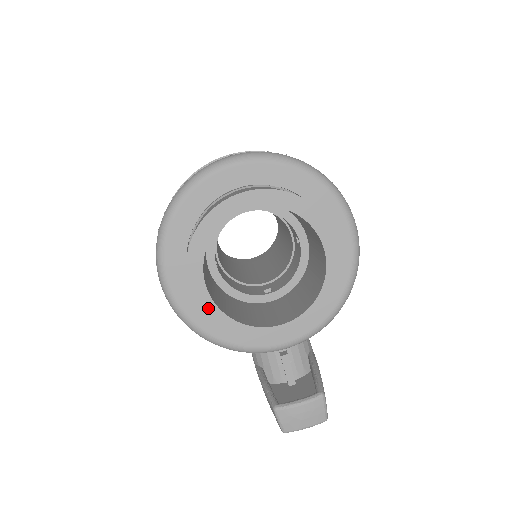
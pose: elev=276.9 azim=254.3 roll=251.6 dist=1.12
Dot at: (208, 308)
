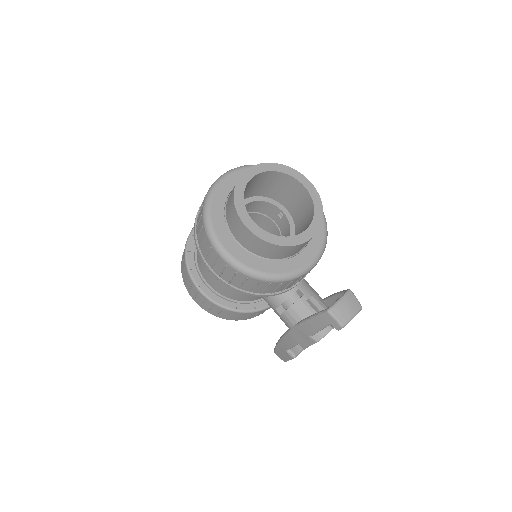
Dot at: (261, 234)
